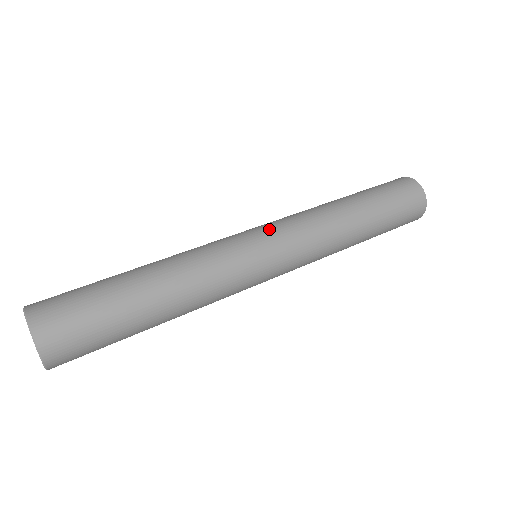
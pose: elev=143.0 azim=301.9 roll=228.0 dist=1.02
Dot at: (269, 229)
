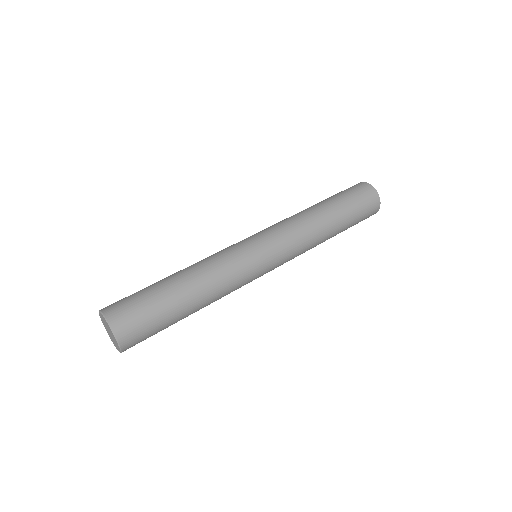
Dot at: (268, 239)
